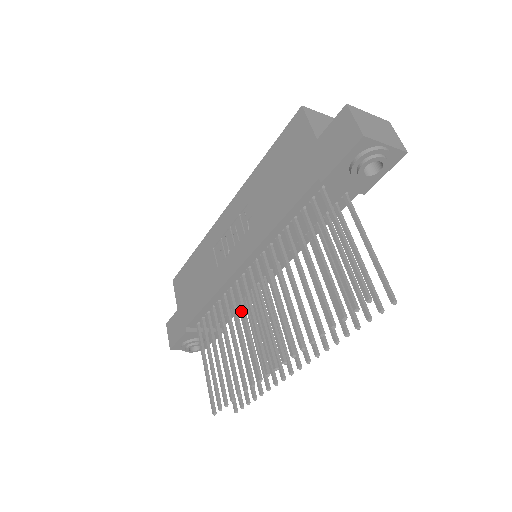
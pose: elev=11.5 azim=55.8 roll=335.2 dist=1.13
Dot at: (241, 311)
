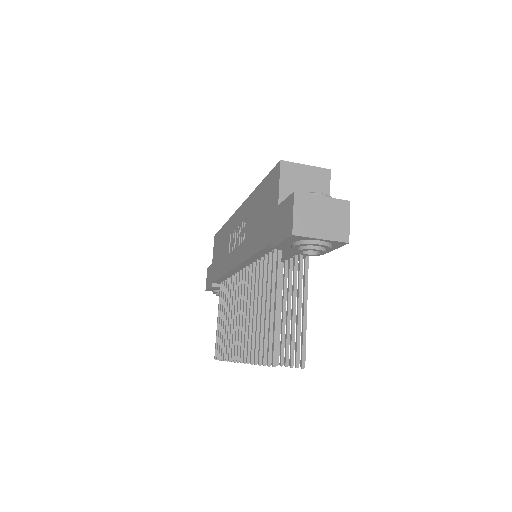
Dot at: (235, 299)
